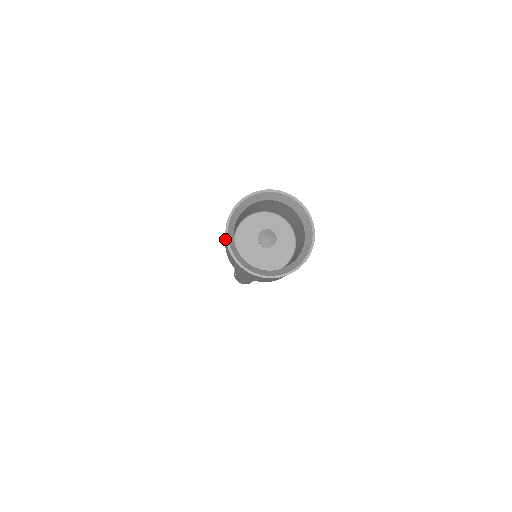
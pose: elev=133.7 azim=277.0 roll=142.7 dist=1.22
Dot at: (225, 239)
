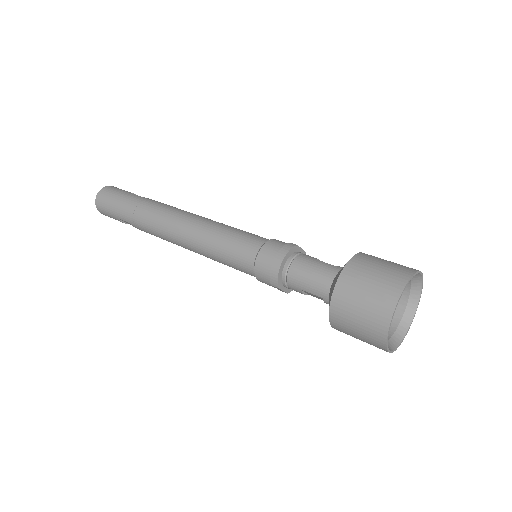
Dot at: occluded
